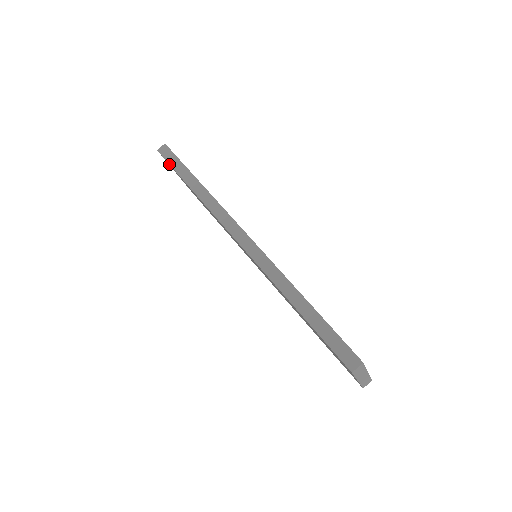
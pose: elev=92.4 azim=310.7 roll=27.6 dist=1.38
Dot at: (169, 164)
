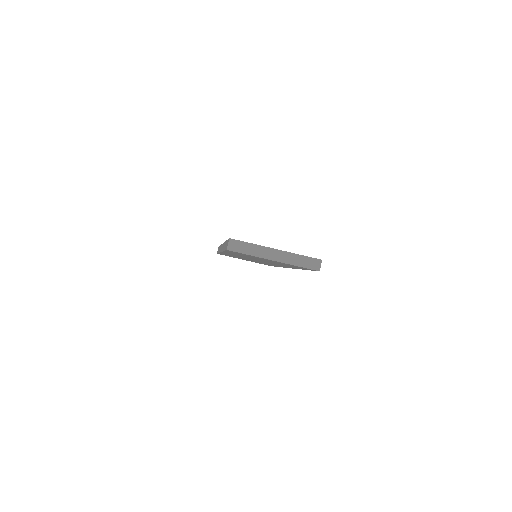
Dot at: (217, 253)
